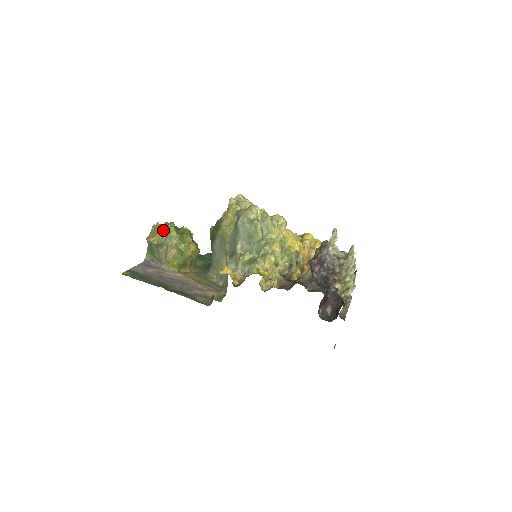
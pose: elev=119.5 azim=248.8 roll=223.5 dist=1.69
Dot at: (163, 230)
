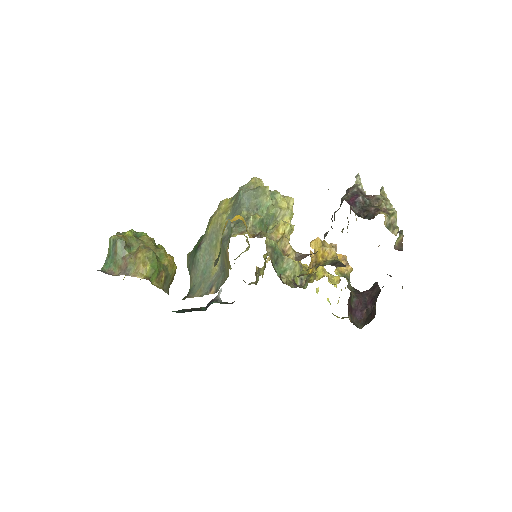
Dot at: (132, 234)
